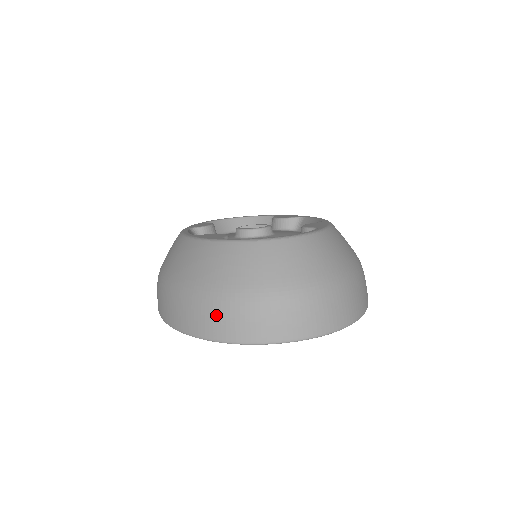
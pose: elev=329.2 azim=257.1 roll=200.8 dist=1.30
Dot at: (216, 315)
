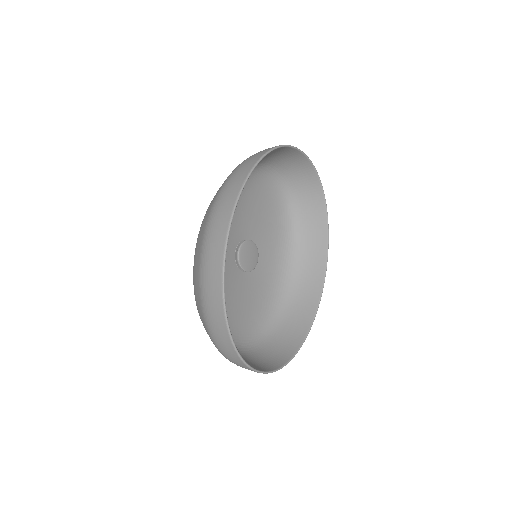
Dot at: occluded
